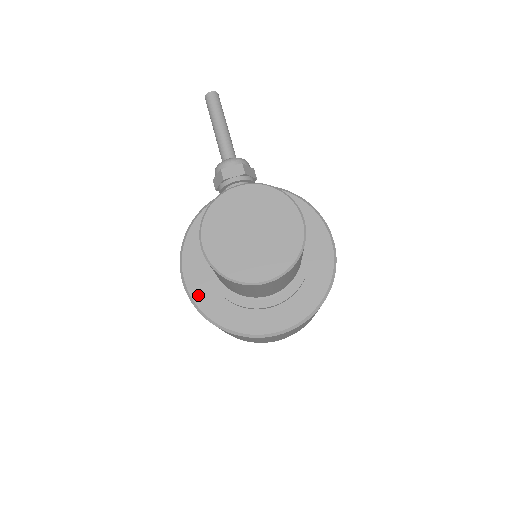
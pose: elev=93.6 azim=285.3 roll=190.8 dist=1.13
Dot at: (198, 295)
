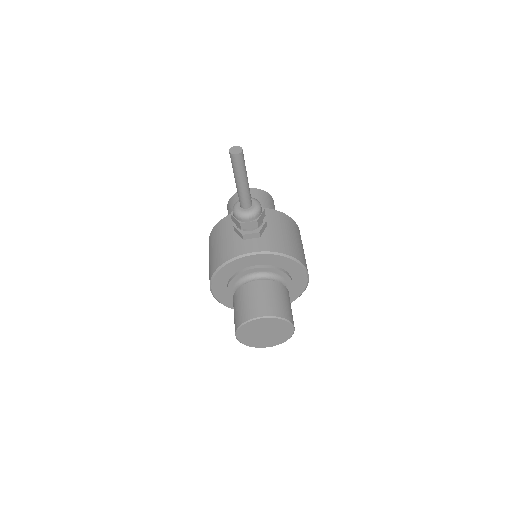
Dot at: (221, 299)
